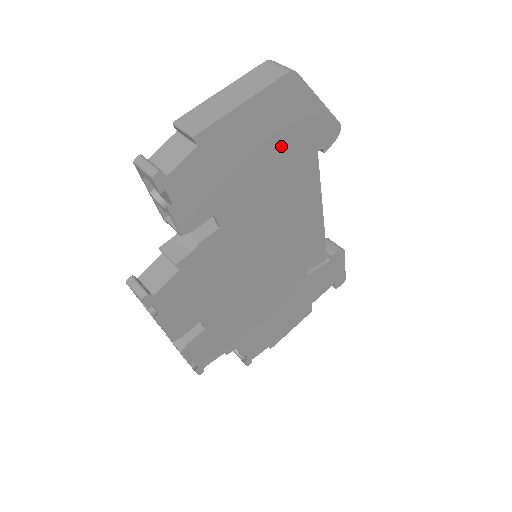
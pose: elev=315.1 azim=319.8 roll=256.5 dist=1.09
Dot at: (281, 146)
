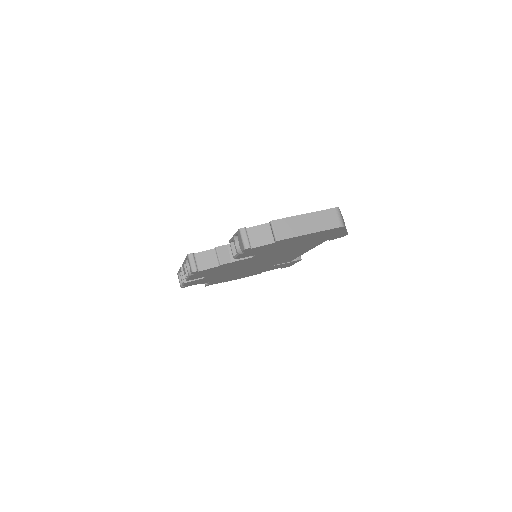
Dot at: (311, 240)
